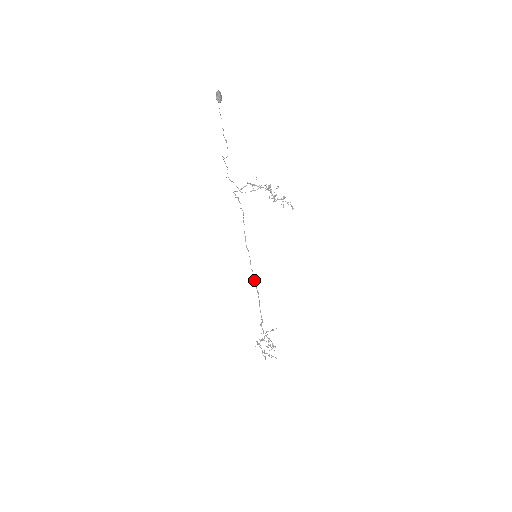
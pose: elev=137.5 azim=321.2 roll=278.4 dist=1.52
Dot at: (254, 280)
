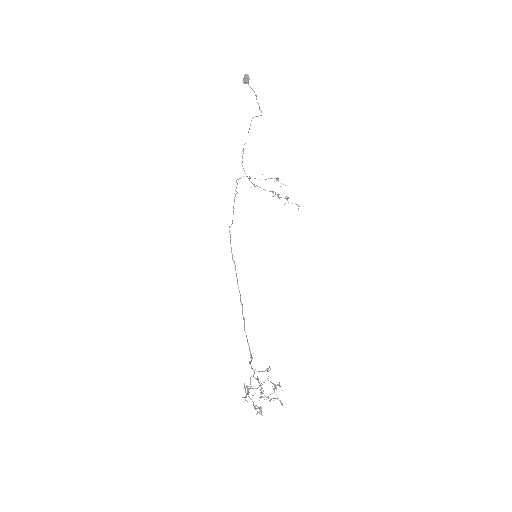
Dot at: (240, 301)
